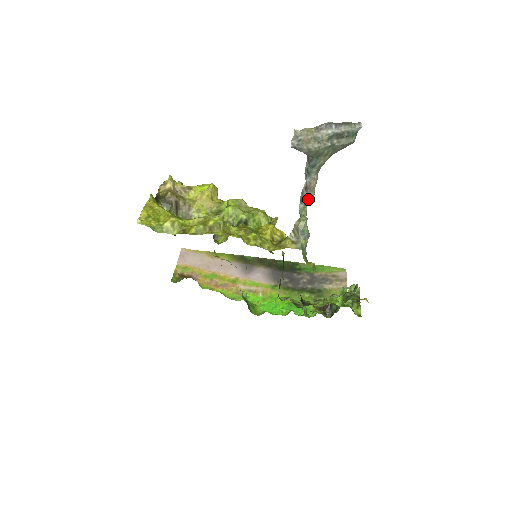
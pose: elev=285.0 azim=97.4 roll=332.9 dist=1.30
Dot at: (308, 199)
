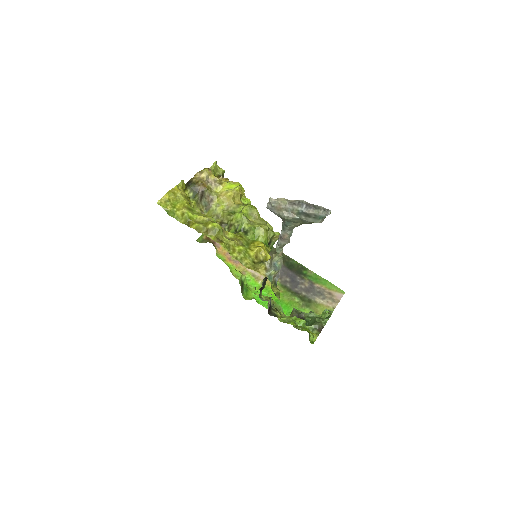
Dot at: (281, 245)
